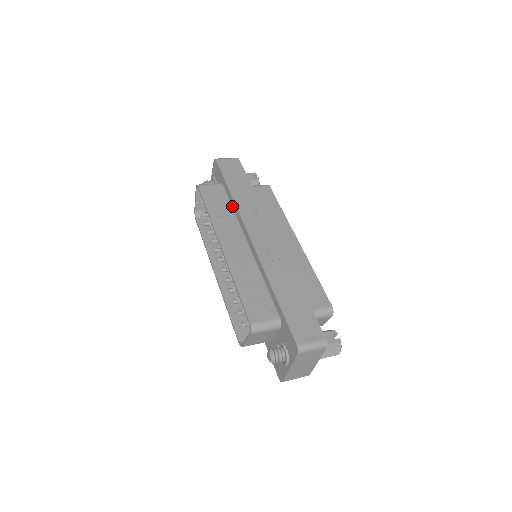
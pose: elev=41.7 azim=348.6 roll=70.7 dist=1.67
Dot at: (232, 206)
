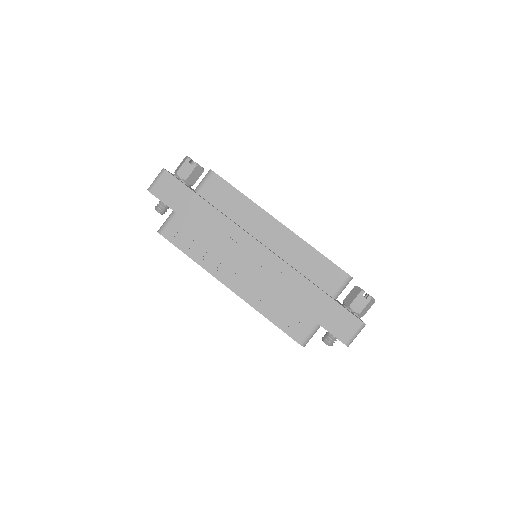
Dot at: occluded
